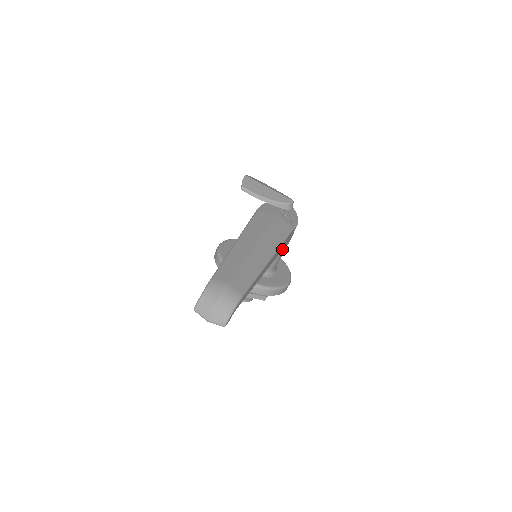
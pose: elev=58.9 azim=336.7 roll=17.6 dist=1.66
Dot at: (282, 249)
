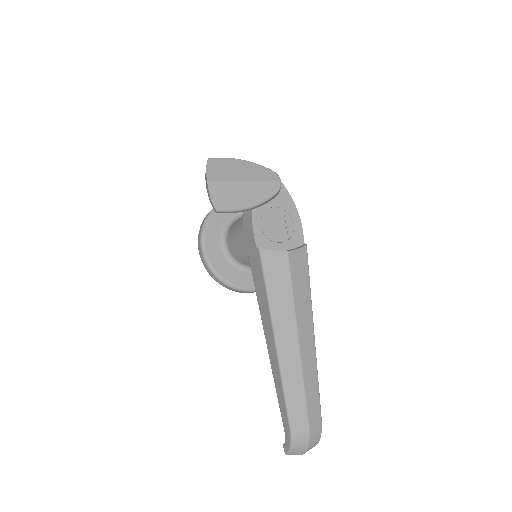
Dot at: occluded
